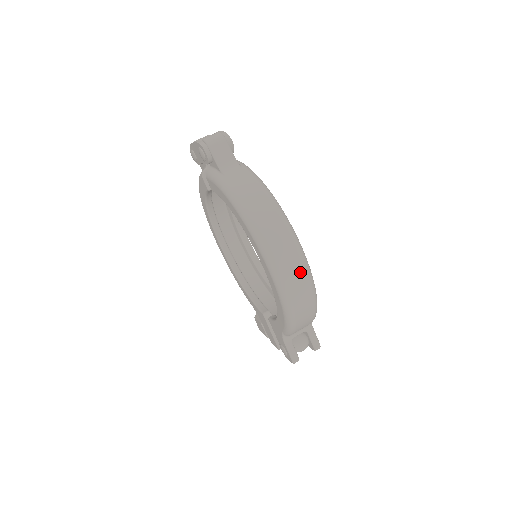
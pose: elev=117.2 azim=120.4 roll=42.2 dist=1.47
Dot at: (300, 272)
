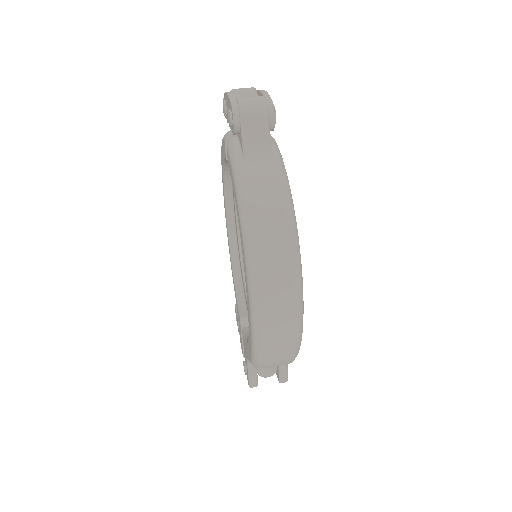
Dot at: (288, 325)
